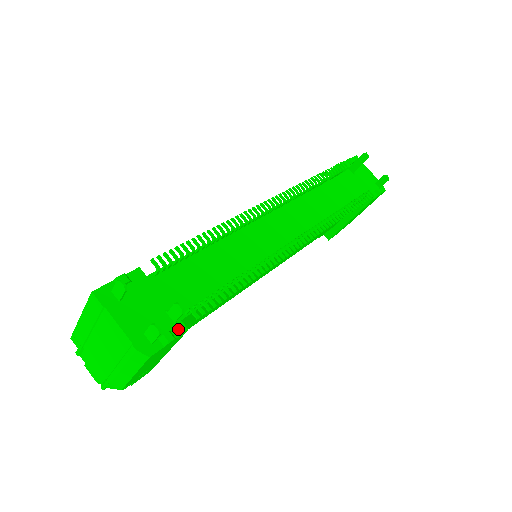
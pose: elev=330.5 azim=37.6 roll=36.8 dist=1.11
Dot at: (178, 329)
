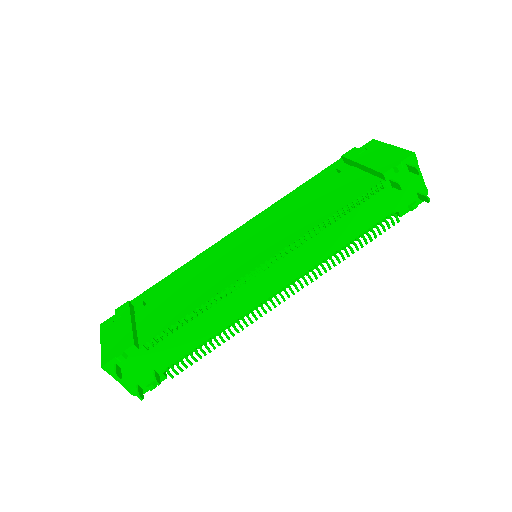
Dot at: (160, 379)
